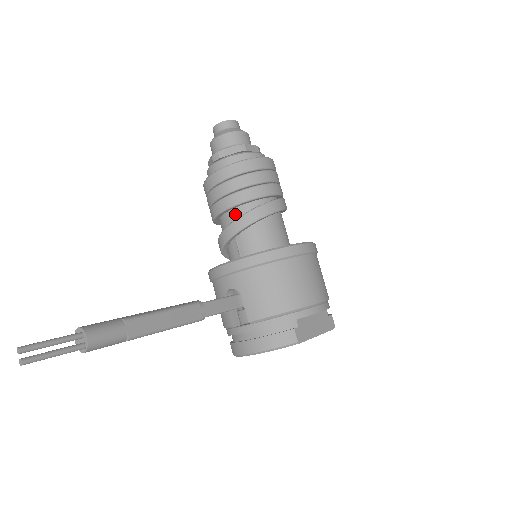
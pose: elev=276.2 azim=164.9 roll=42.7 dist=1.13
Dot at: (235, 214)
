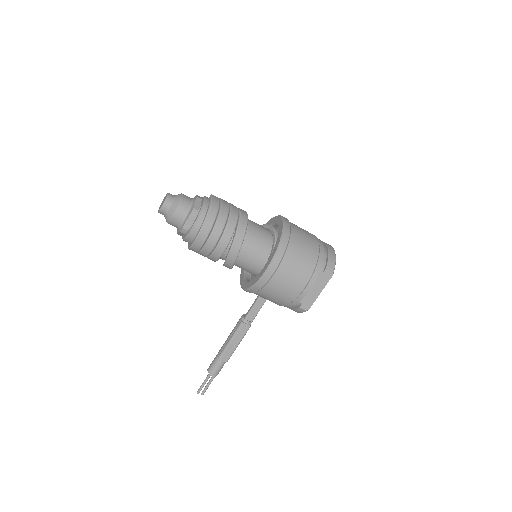
Dot at: occluded
